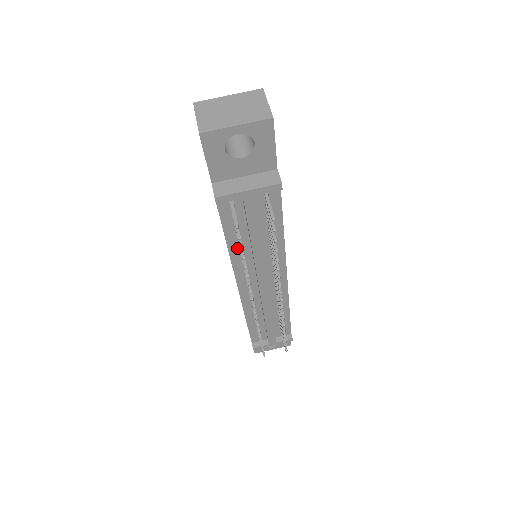
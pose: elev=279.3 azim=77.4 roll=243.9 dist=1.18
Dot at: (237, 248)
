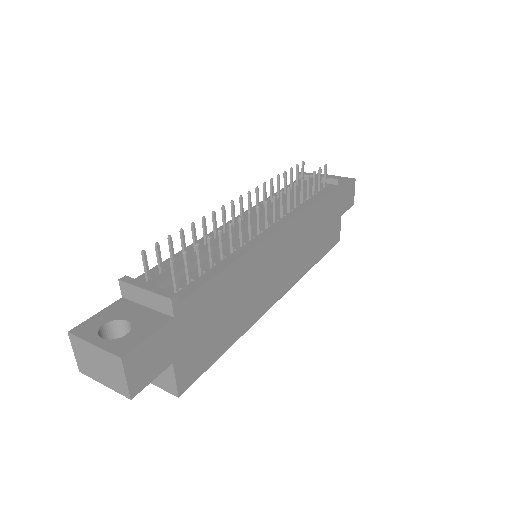
Dot at: occluded
